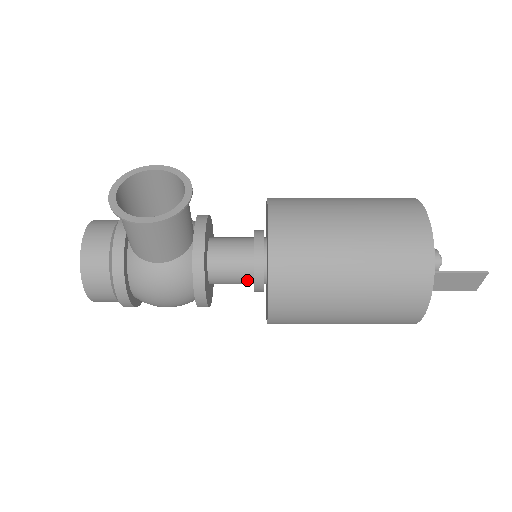
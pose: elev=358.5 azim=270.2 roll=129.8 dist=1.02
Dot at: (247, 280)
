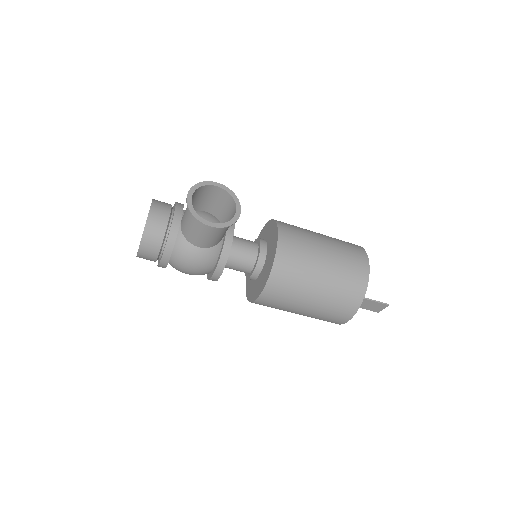
Dot at: (247, 271)
